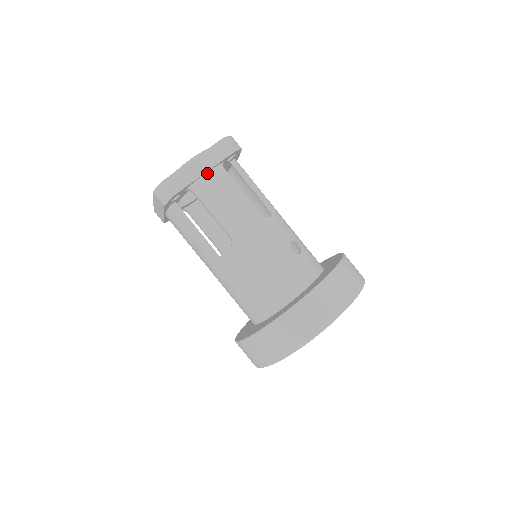
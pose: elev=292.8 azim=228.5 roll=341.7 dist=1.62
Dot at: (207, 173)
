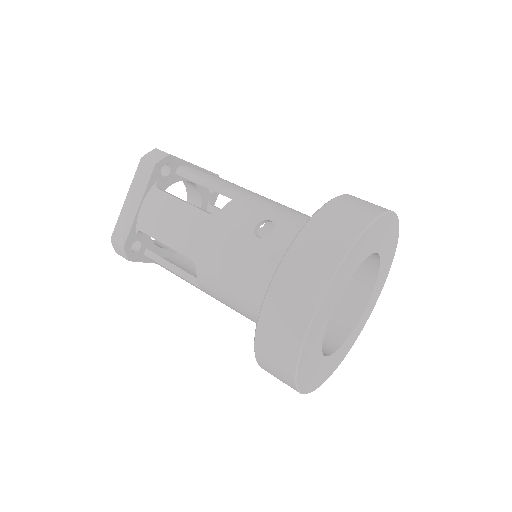
Dot at: (142, 205)
